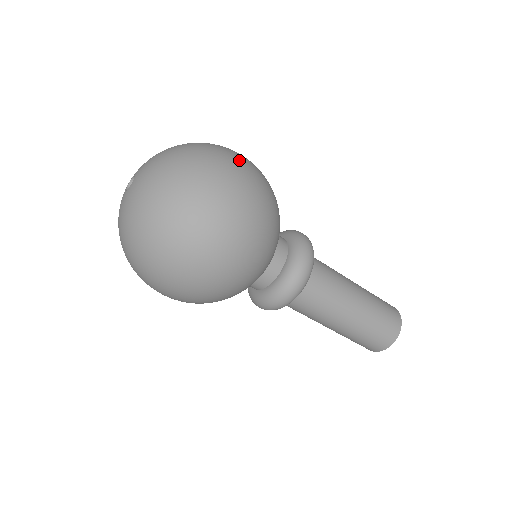
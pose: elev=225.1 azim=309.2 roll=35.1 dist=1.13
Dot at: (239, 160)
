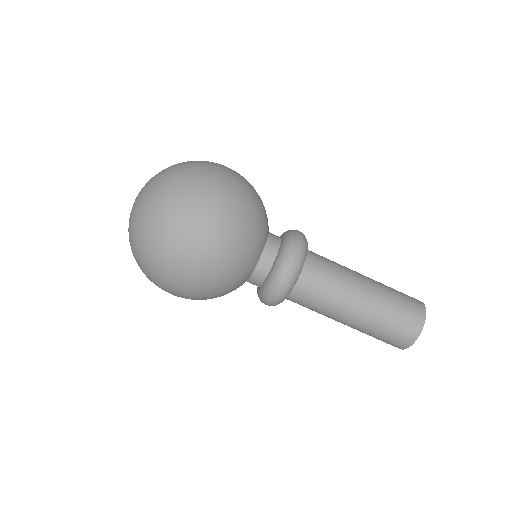
Dot at: (207, 182)
